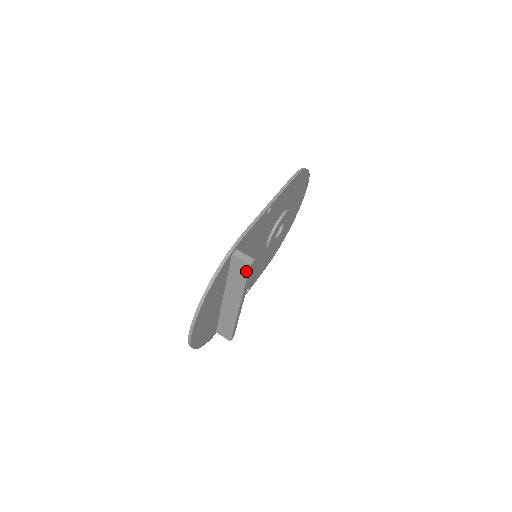
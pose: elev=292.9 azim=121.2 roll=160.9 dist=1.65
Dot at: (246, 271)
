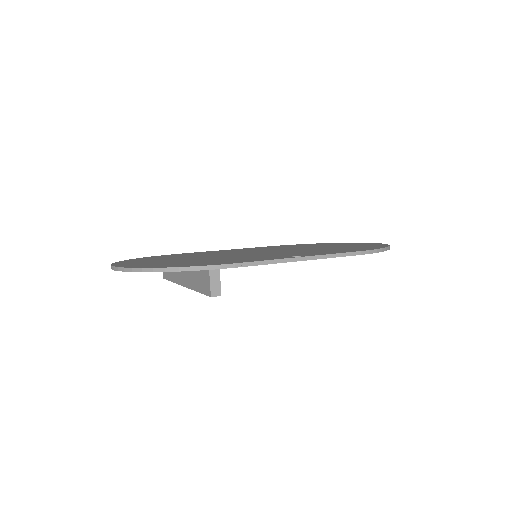
Dot at: (206, 291)
